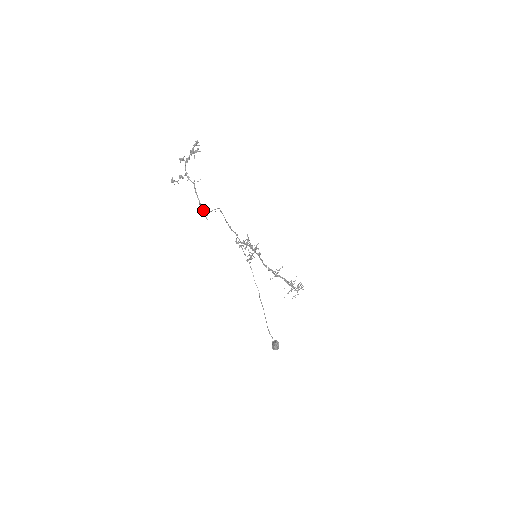
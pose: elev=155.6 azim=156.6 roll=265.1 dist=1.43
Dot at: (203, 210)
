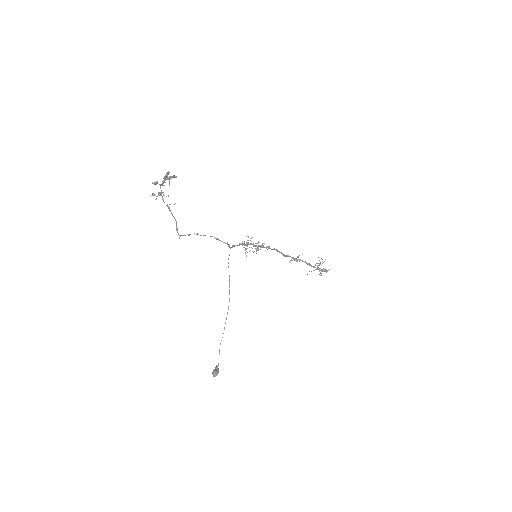
Dot at: (177, 231)
